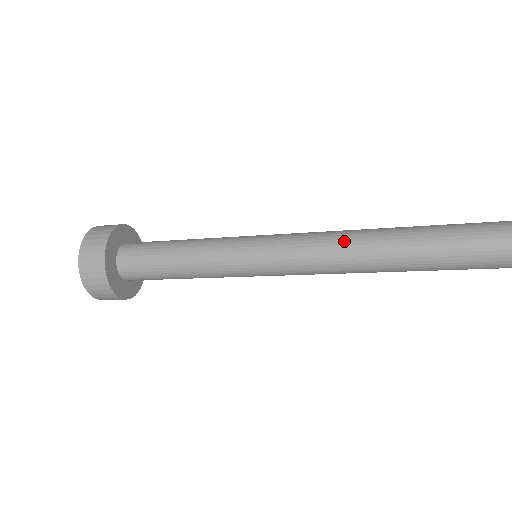
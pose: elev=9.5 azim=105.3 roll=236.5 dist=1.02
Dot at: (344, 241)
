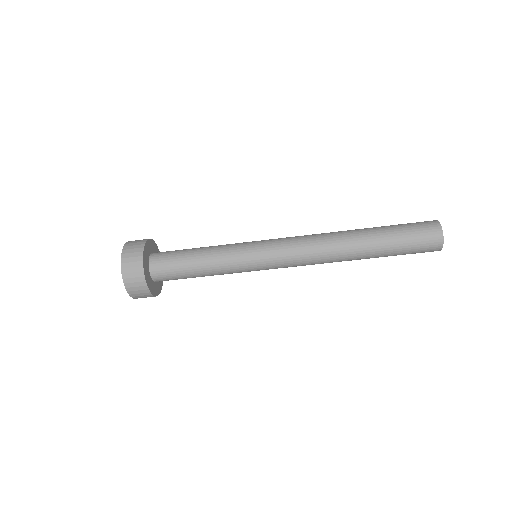
Dot at: (320, 237)
